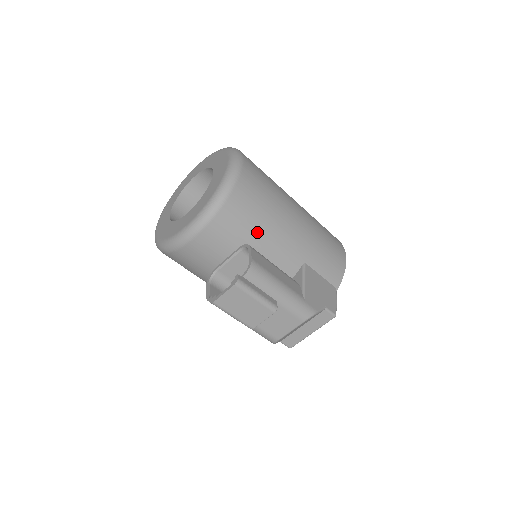
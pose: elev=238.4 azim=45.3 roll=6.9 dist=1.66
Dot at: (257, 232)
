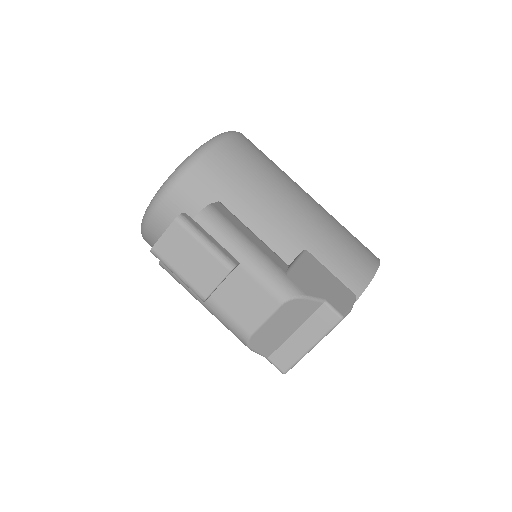
Dot at: (239, 199)
